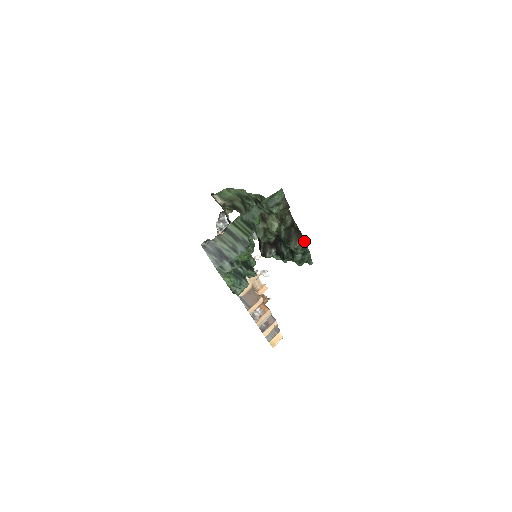
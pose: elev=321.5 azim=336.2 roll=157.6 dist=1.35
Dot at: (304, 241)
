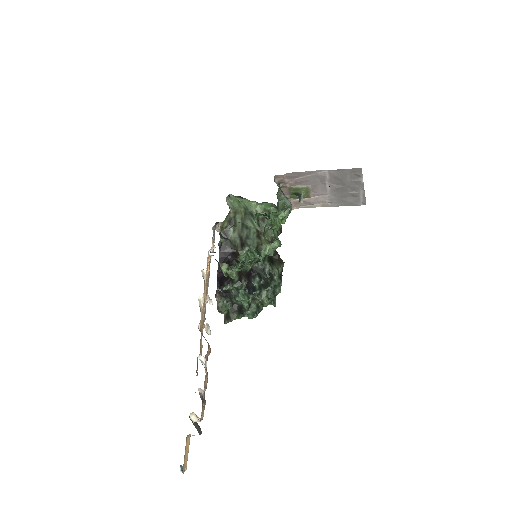
Dot at: (282, 270)
